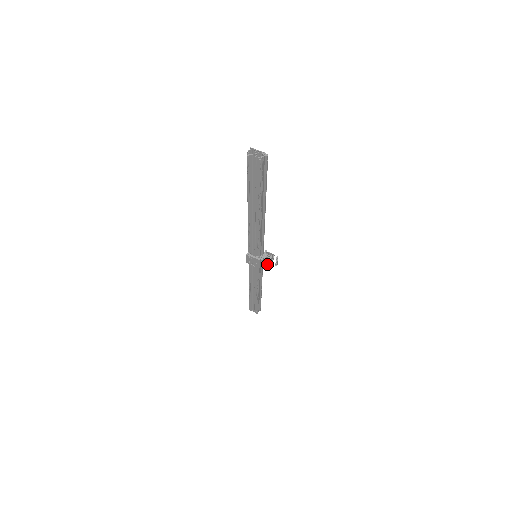
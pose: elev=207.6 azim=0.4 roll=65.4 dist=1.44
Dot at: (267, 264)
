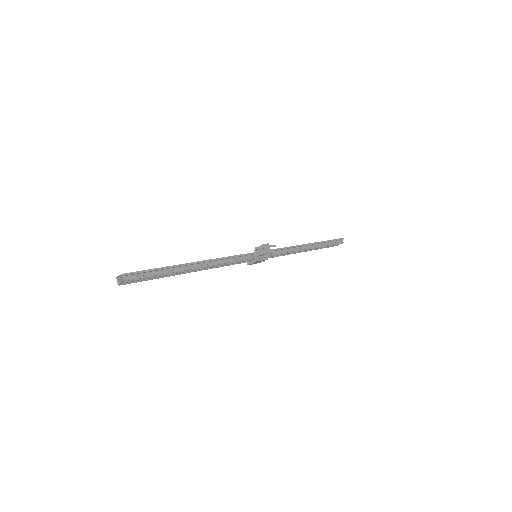
Dot at: (268, 252)
